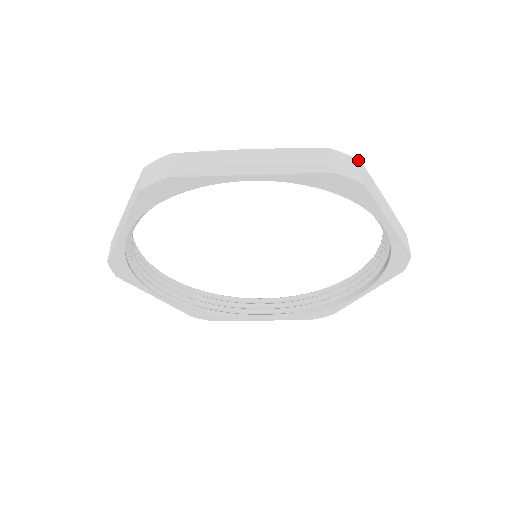
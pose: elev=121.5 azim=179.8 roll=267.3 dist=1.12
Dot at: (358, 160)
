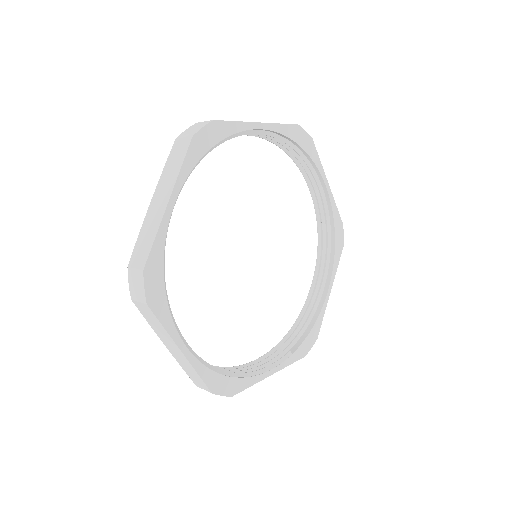
Dot at: occluded
